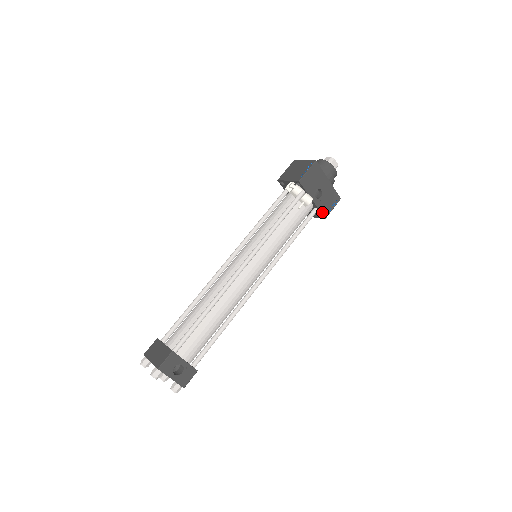
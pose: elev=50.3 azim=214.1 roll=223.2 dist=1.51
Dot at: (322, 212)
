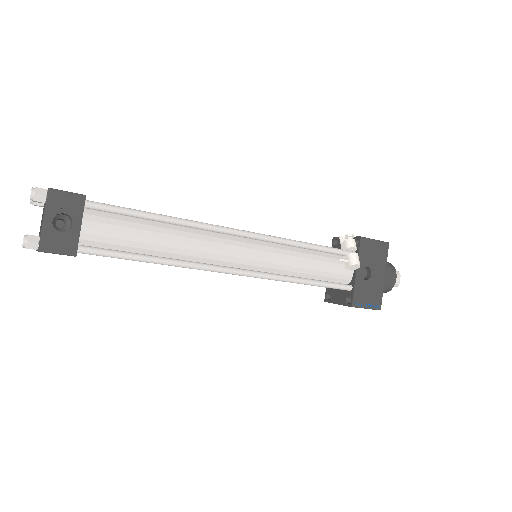
Dot at: (355, 295)
